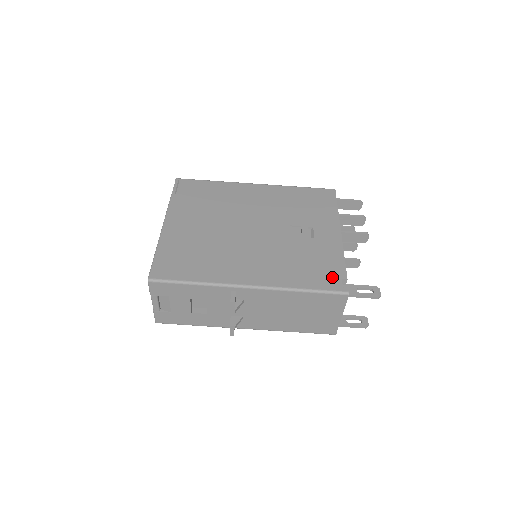
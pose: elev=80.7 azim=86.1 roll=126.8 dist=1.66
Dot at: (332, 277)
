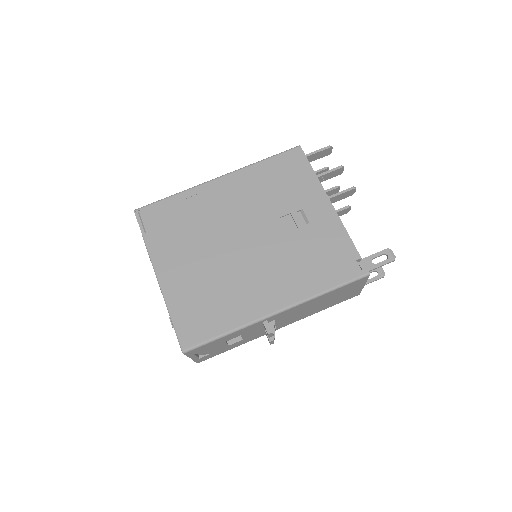
Dot at: (347, 263)
